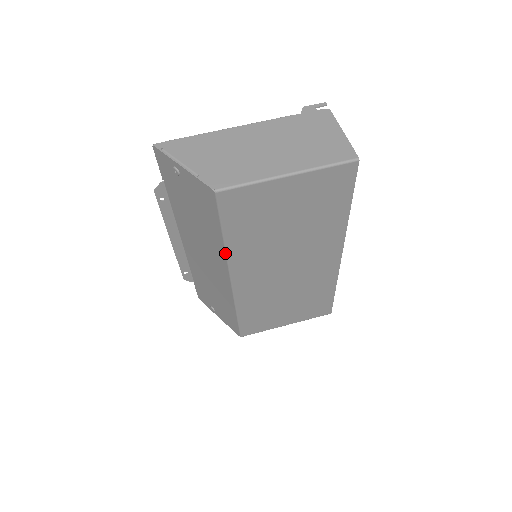
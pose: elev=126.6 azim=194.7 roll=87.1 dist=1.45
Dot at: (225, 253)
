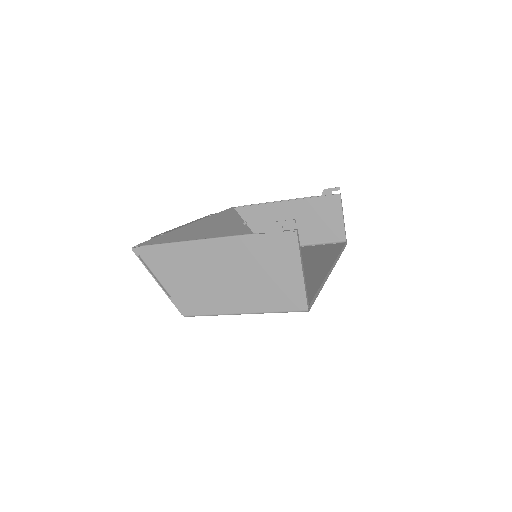
Dot at: occluded
